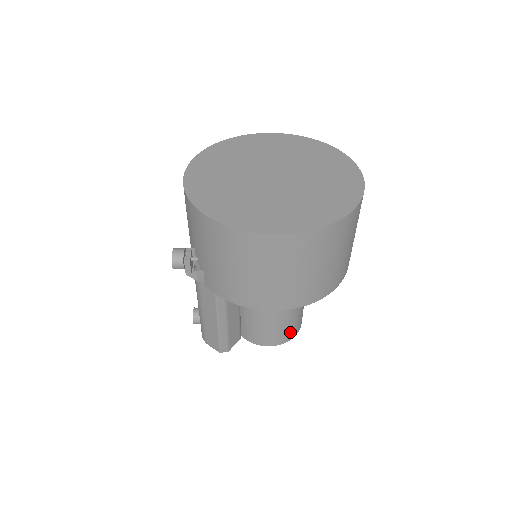
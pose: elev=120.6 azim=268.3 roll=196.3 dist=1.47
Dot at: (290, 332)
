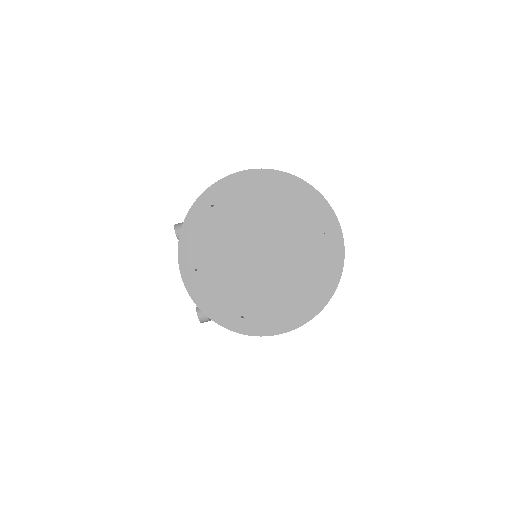
Dot at: occluded
